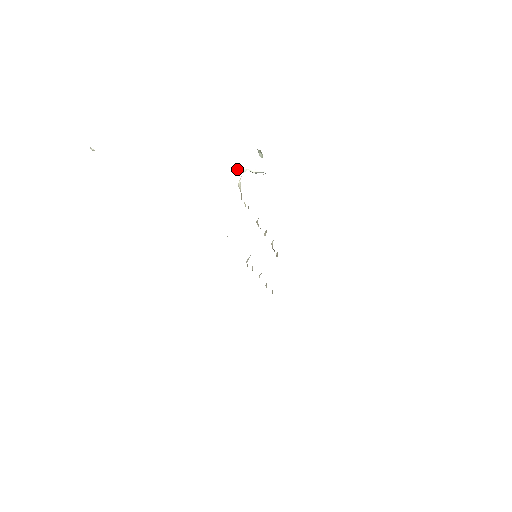
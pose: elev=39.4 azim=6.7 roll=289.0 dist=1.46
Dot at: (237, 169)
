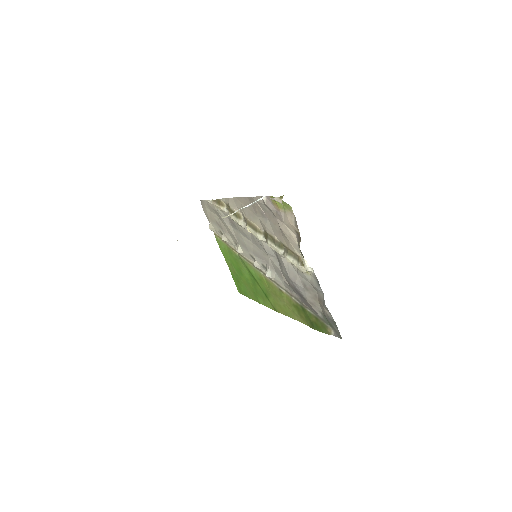
Dot at: occluded
